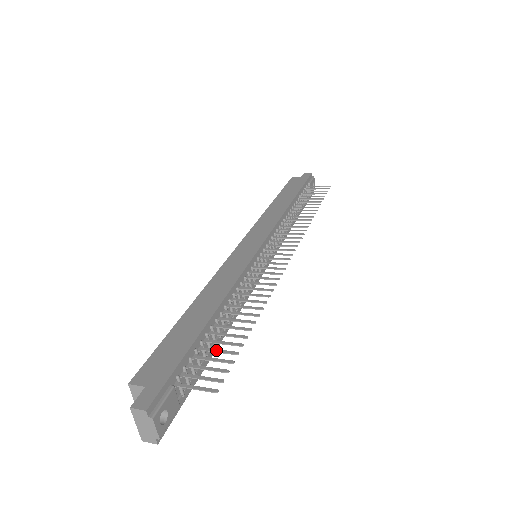
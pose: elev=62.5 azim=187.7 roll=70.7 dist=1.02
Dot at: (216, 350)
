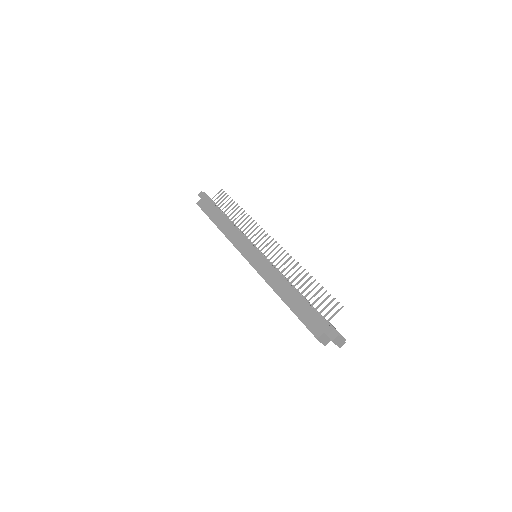
Dot at: (318, 299)
